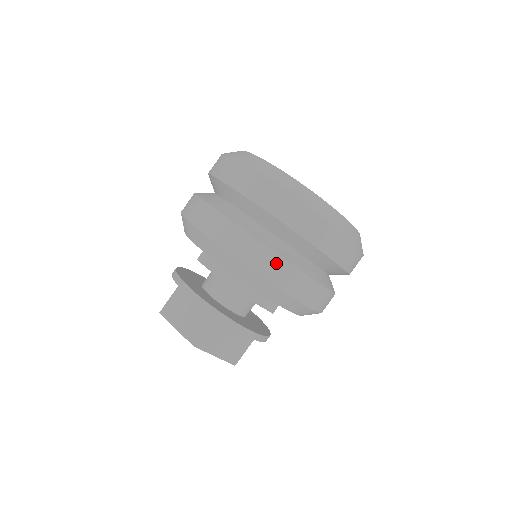
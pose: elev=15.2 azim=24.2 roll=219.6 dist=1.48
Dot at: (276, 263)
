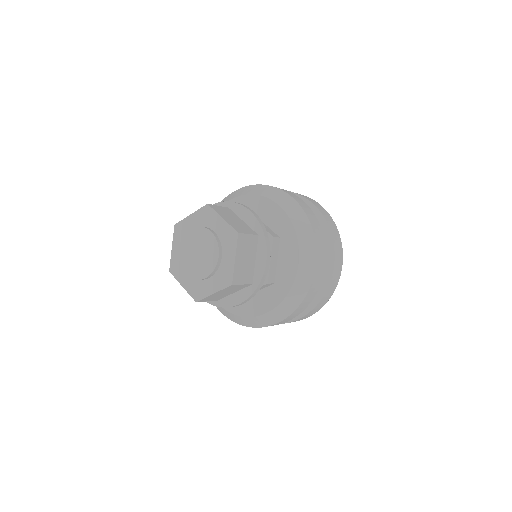
Dot at: (321, 239)
